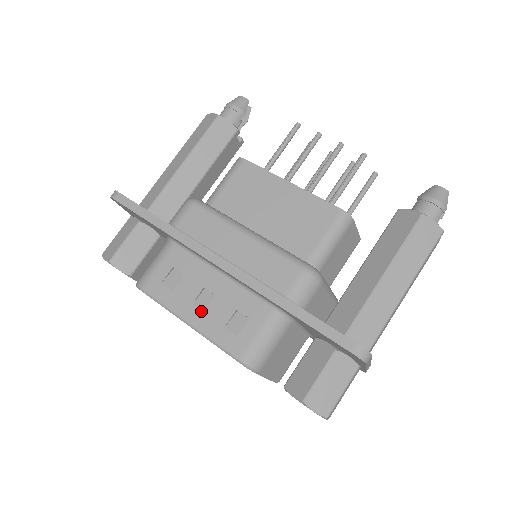
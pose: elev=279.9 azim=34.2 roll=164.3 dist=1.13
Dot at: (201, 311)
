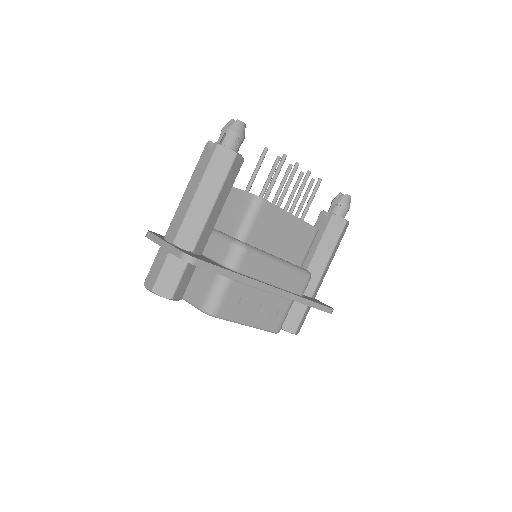
Dot at: (255, 316)
